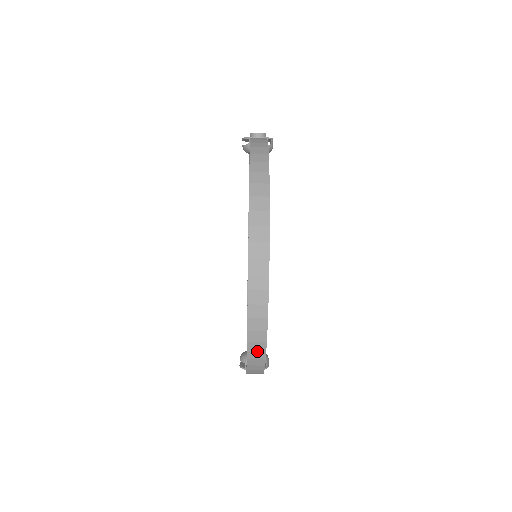
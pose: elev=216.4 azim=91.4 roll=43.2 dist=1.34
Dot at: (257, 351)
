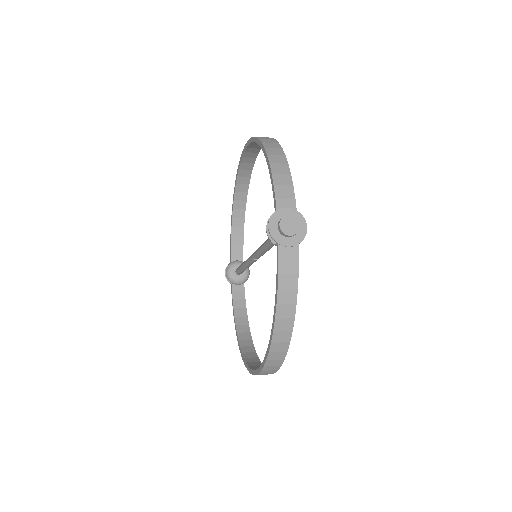
Dot at: occluded
